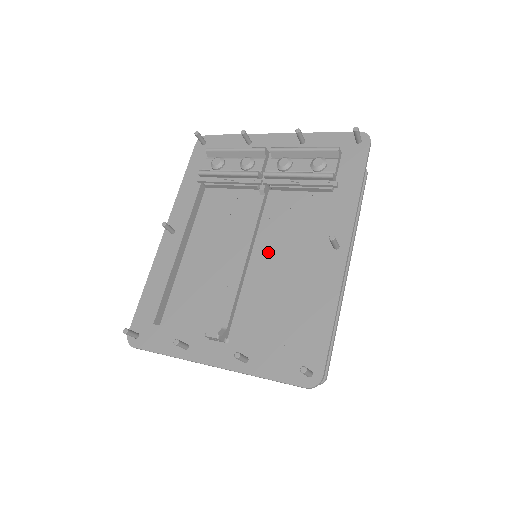
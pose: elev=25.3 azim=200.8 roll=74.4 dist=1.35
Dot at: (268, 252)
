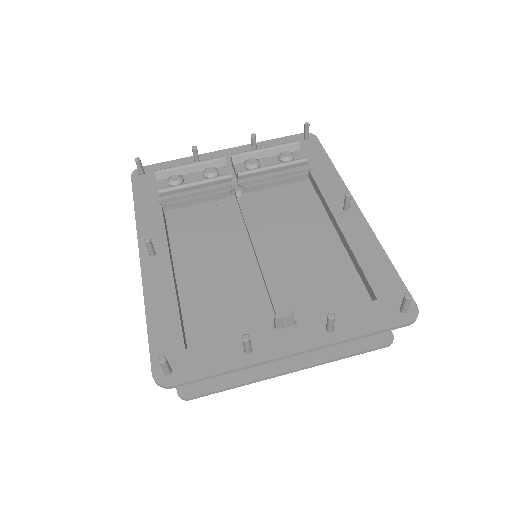
Dot at: (277, 239)
